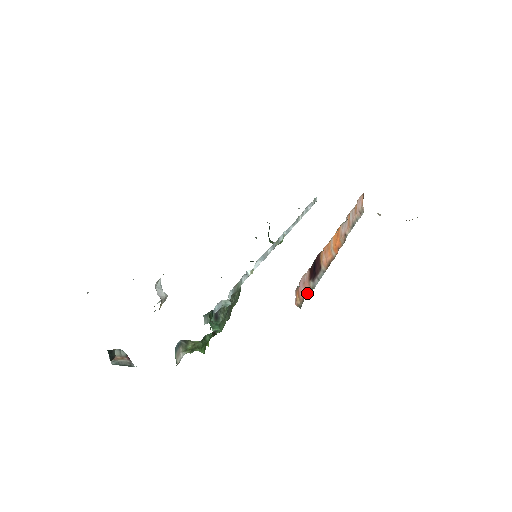
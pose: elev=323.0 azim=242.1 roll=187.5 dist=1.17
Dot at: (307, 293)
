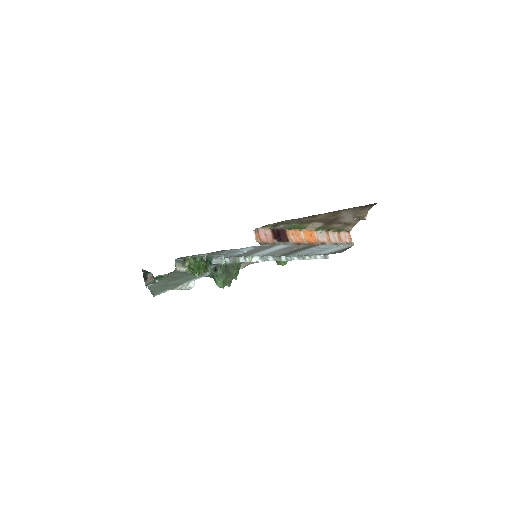
Dot at: (270, 243)
